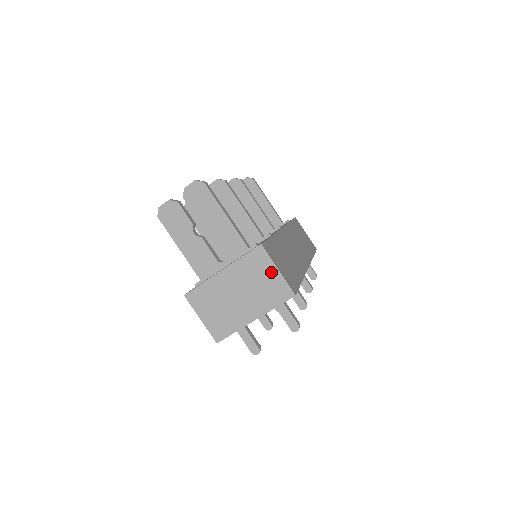
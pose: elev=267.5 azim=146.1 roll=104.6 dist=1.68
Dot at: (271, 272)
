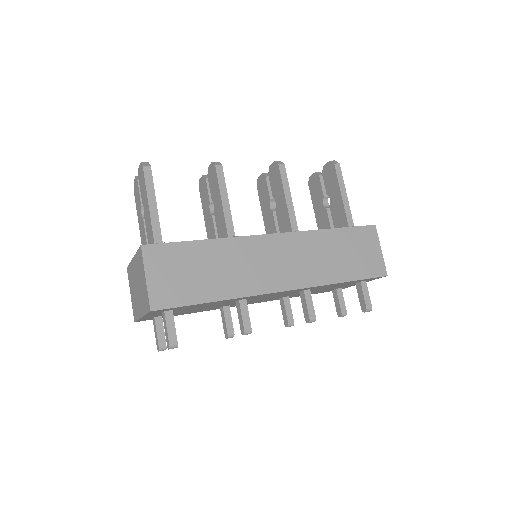
Dot at: (144, 277)
